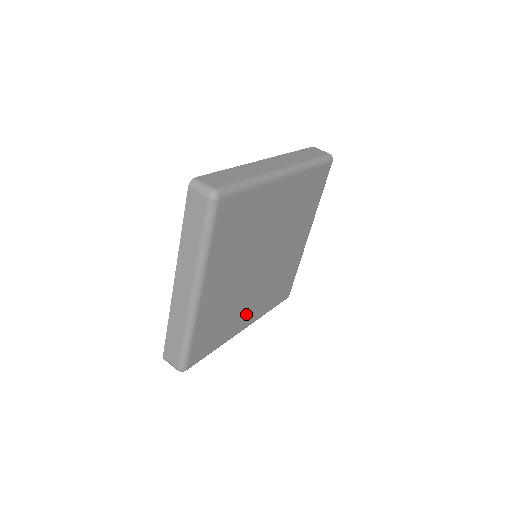
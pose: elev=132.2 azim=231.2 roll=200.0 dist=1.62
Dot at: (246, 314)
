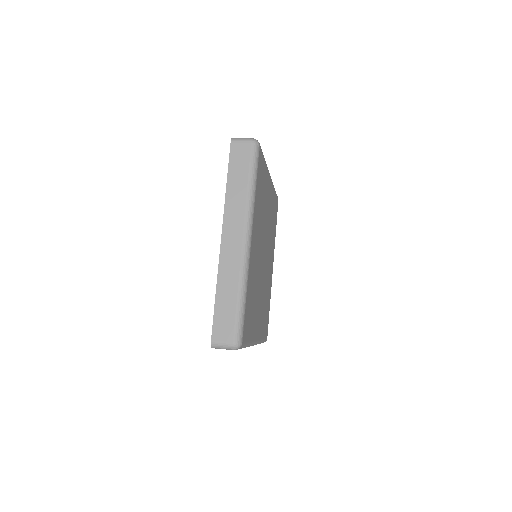
Dot at: (258, 319)
